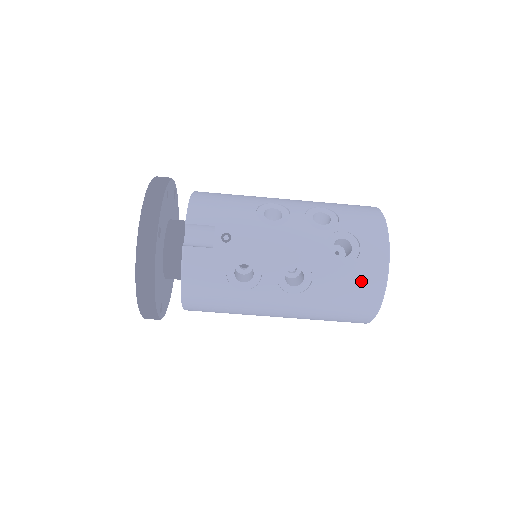
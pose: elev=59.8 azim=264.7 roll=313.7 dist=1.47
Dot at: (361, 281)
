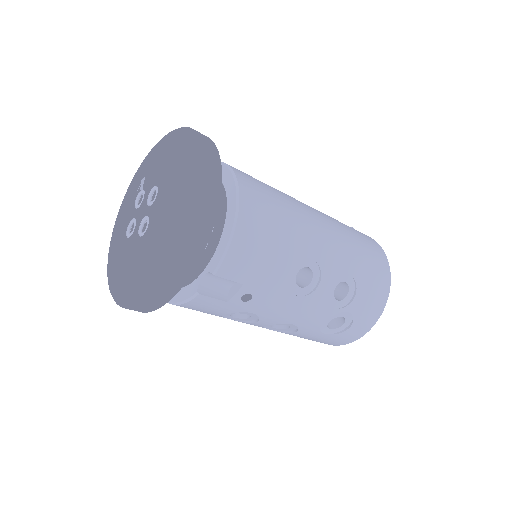
Dot at: (328, 341)
